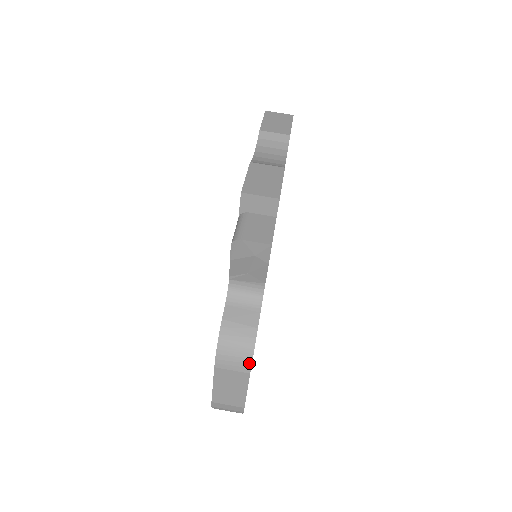
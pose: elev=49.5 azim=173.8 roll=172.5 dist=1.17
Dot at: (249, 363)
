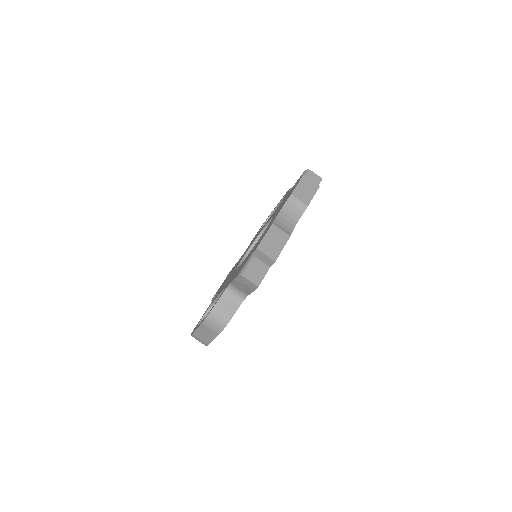
Dot at: (221, 331)
